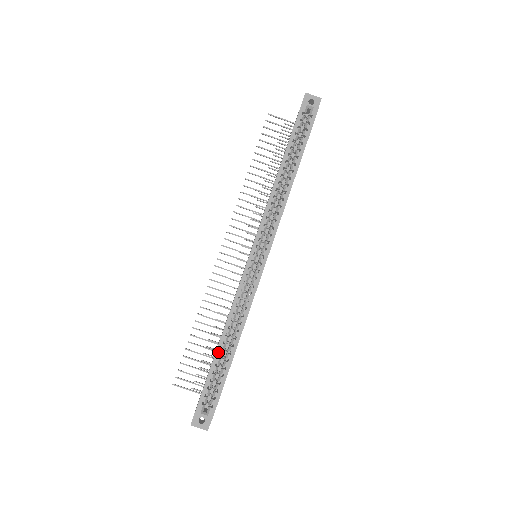
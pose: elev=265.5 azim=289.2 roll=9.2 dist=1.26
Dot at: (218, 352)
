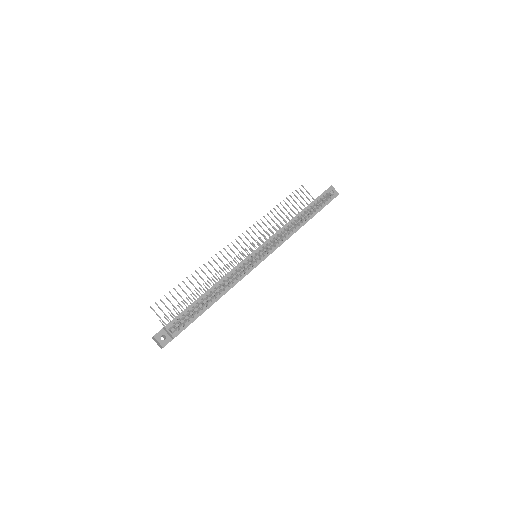
Dot at: (203, 296)
